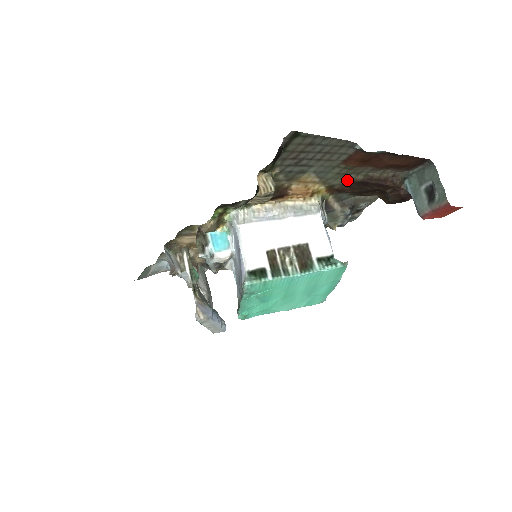
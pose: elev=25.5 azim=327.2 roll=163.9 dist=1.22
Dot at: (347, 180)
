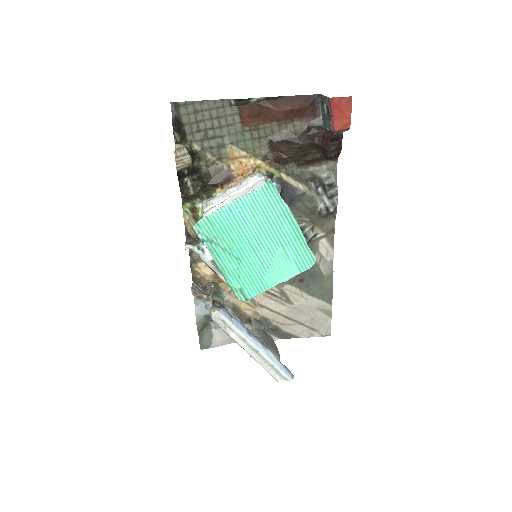
Dot at: (270, 145)
